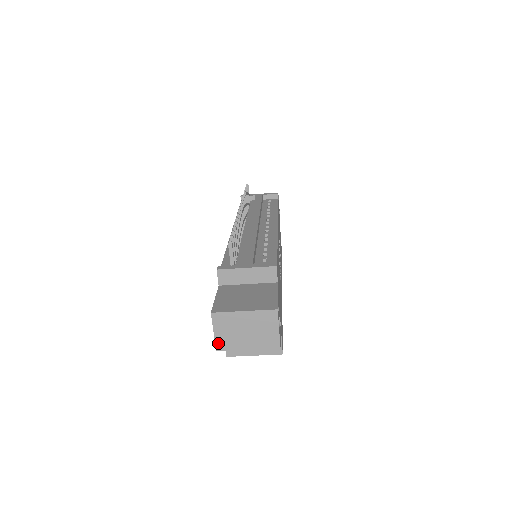
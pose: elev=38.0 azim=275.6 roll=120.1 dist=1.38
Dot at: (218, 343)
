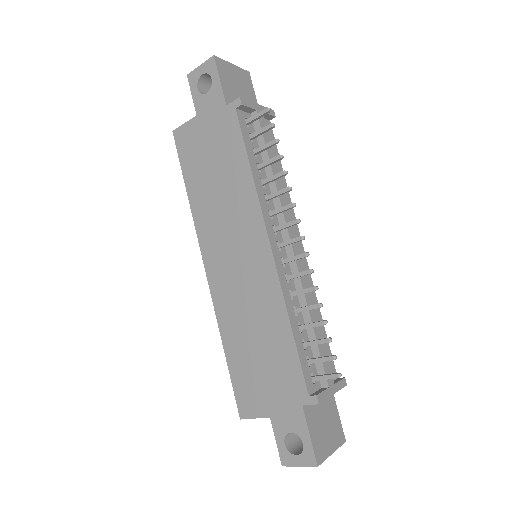
Dot at: (291, 465)
